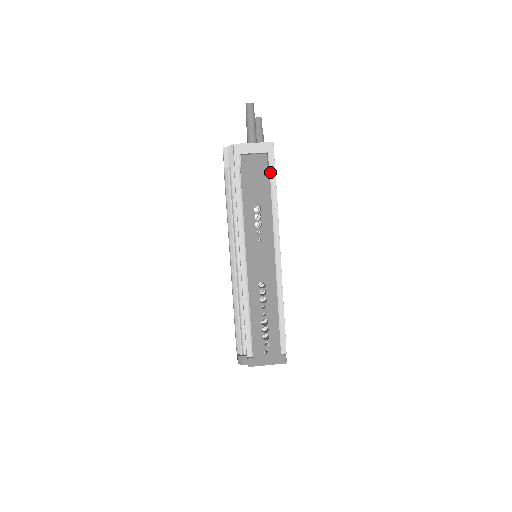
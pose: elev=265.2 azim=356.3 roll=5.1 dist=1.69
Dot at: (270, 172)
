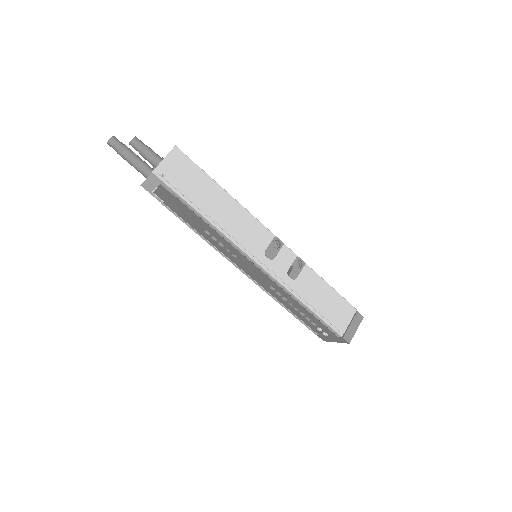
Dot at: (180, 199)
